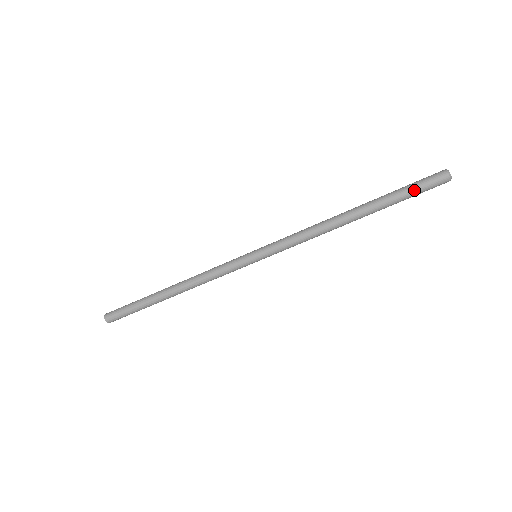
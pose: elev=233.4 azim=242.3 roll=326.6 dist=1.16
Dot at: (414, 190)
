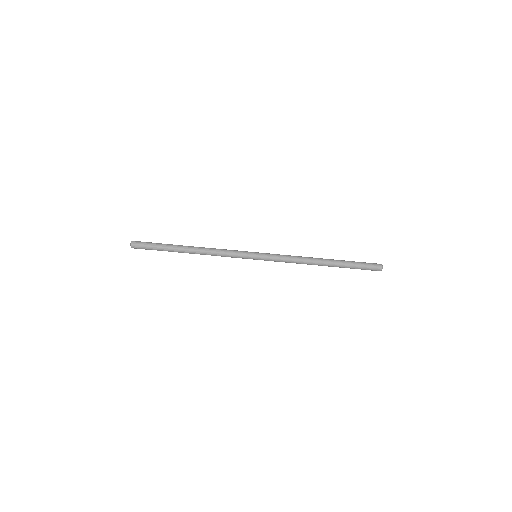
Dot at: (362, 266)
